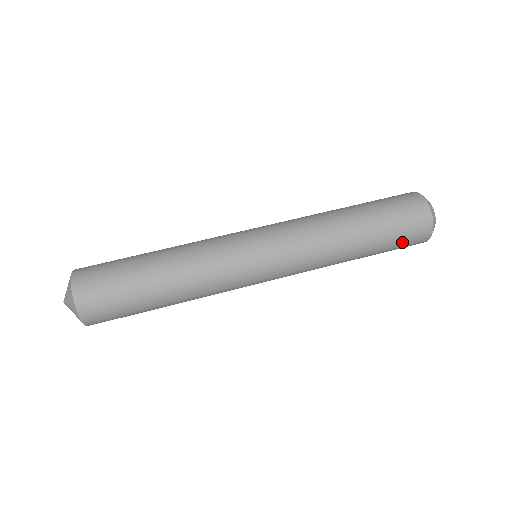
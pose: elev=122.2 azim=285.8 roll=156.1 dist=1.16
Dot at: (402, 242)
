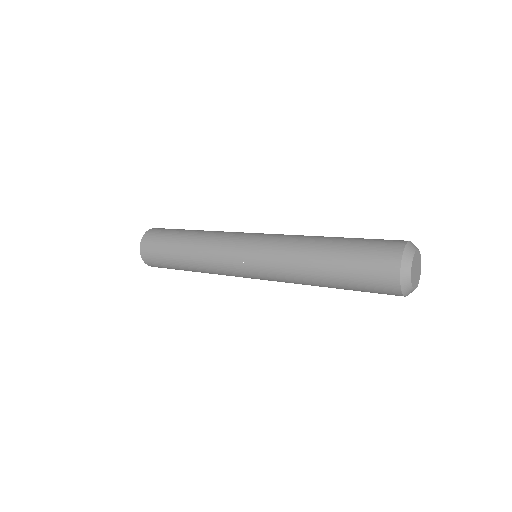
Dot at: (366, 277)
